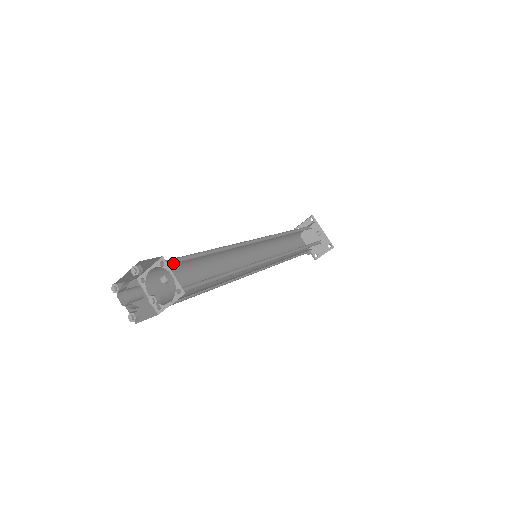
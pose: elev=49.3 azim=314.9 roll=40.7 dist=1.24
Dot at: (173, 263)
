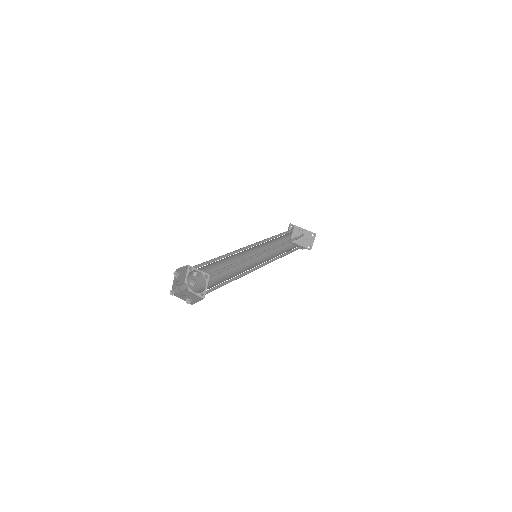
Dot at: occluded
